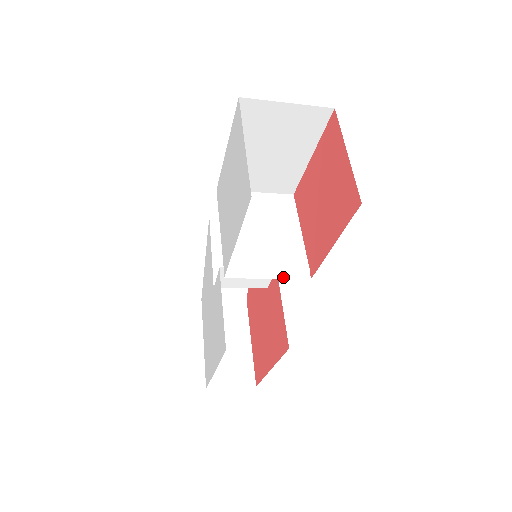
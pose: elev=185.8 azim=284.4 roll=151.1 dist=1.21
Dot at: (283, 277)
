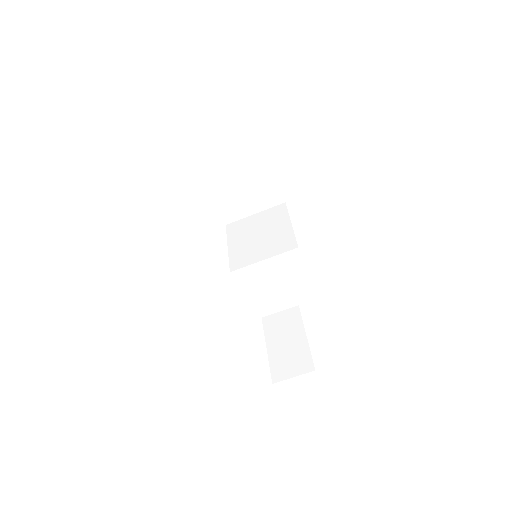
Dot at: (277, 262)
